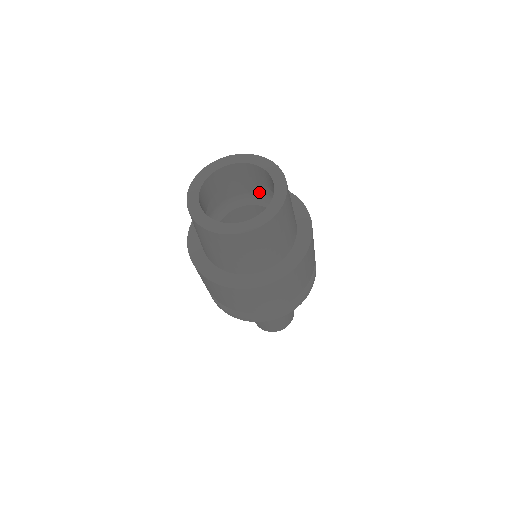
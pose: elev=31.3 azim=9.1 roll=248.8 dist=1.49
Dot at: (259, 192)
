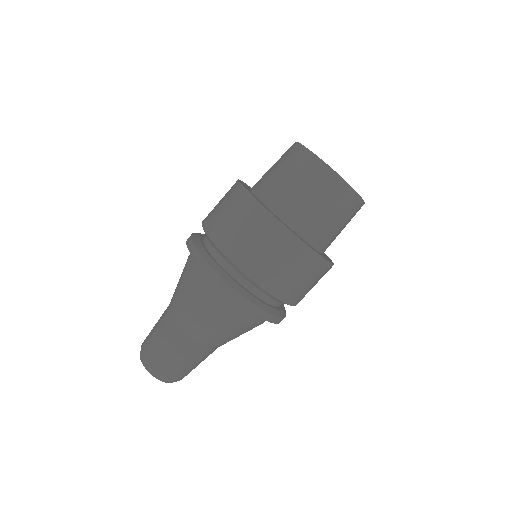
Dot at: occluded
